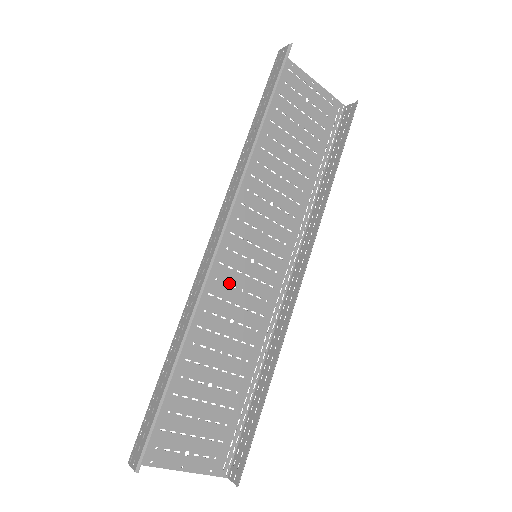
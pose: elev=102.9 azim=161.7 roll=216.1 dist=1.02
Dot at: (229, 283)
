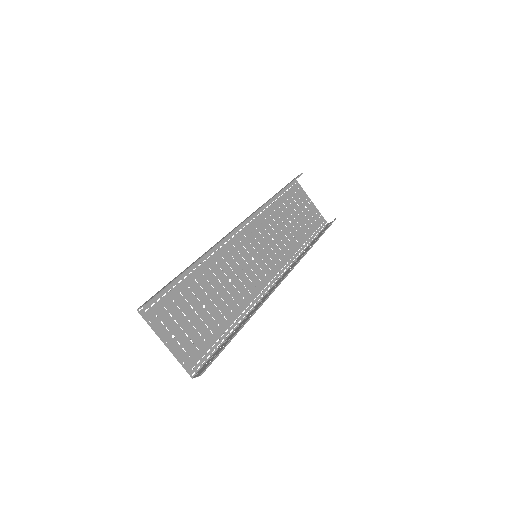
Dot at: (235, 259)
